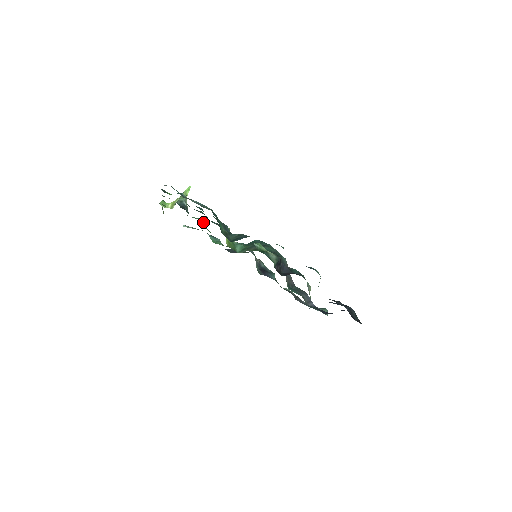
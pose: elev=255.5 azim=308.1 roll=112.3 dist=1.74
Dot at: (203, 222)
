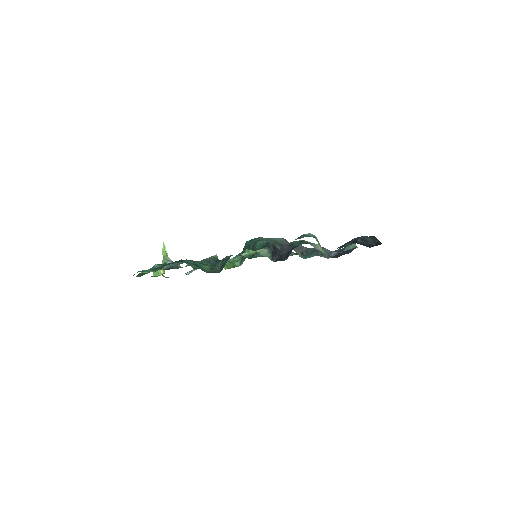
Dot at: occluded
